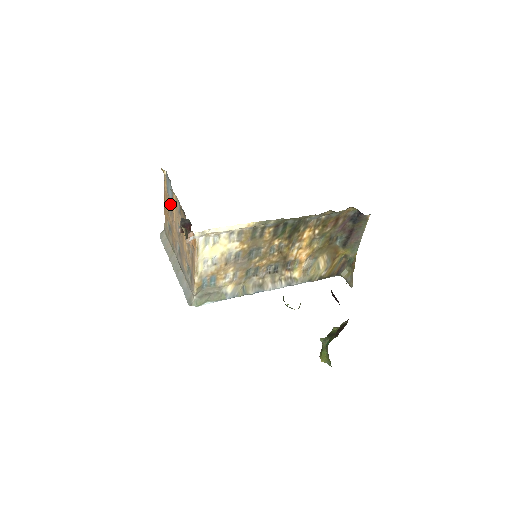
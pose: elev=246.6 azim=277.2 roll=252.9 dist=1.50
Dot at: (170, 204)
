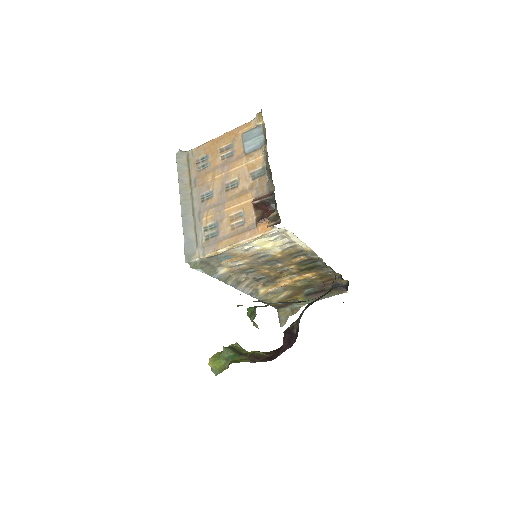
Dot at: (237, 151)
